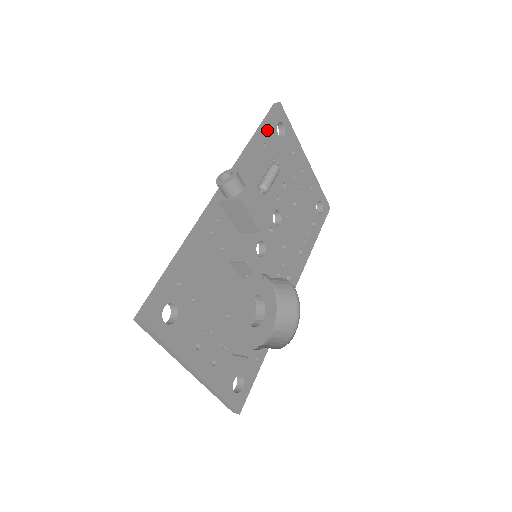
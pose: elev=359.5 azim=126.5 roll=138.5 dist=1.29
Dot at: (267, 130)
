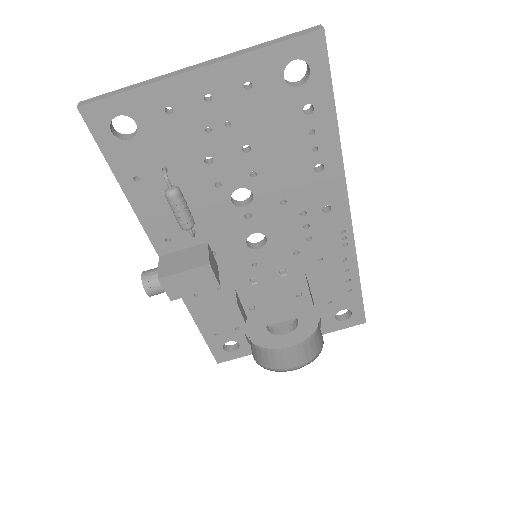
Dot at: (116, 163)
